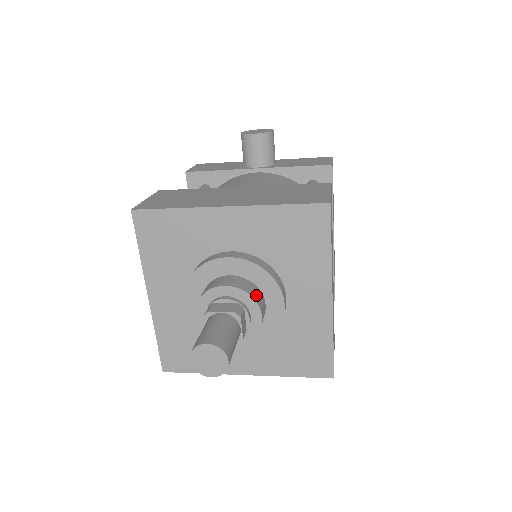
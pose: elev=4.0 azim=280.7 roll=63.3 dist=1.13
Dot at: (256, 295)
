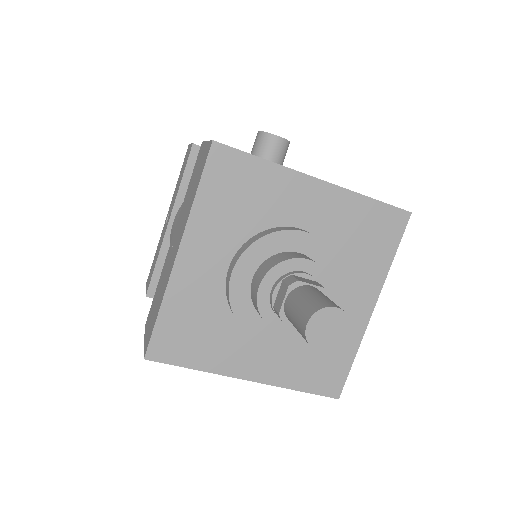
Dot at: occluded
